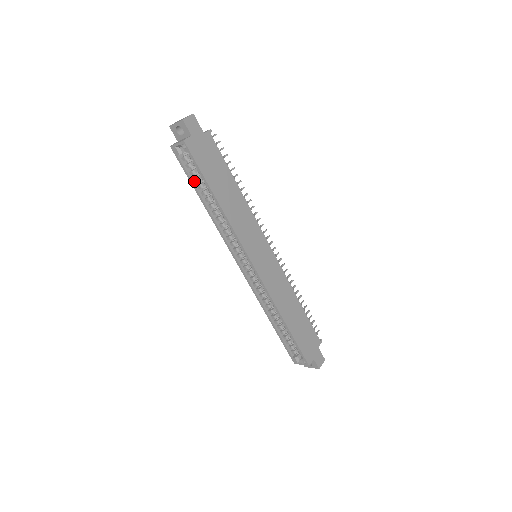
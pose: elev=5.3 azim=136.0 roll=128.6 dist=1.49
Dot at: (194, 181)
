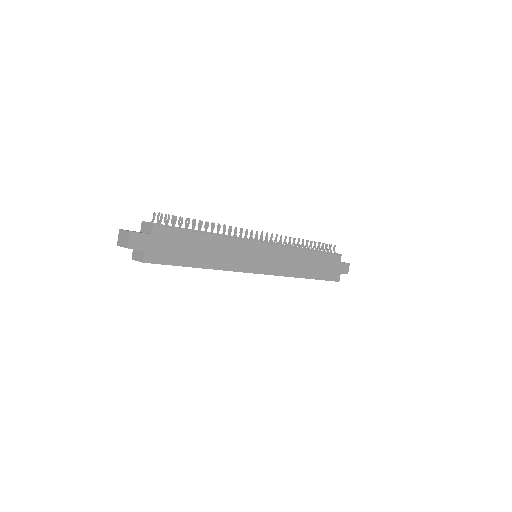
Dot at: occluded
